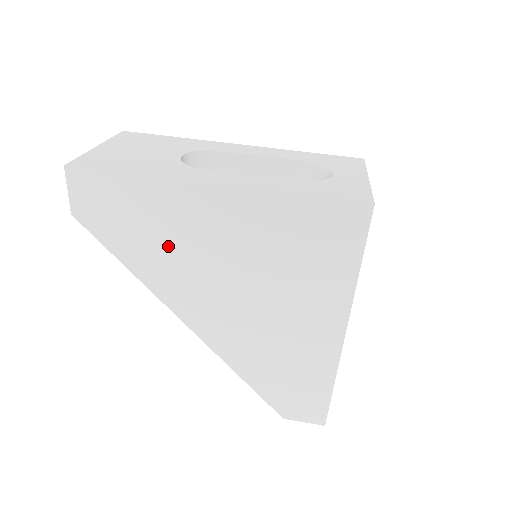
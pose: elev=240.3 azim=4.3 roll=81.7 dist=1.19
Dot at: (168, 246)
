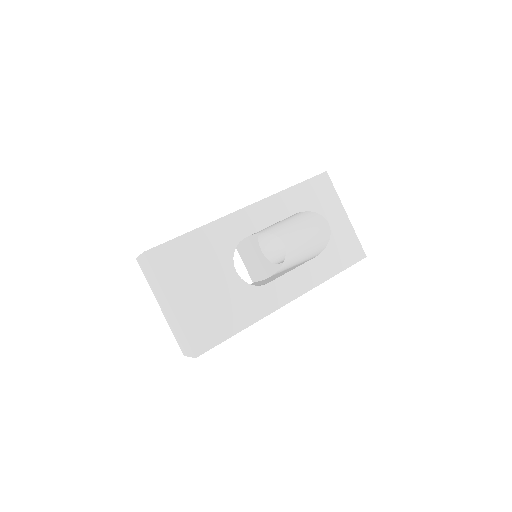
Dot at: occluded
